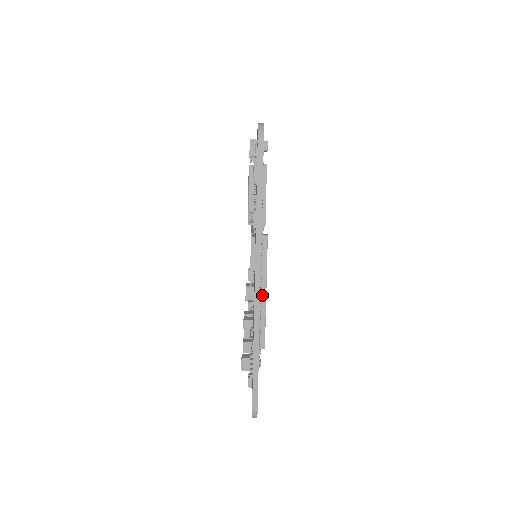
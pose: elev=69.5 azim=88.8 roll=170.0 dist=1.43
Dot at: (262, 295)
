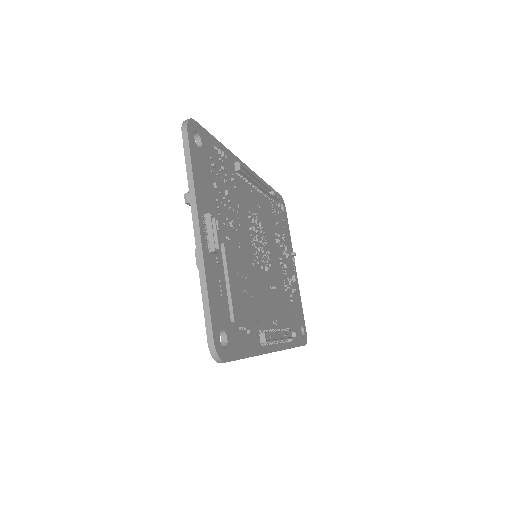
Dot at: (280, 340)
